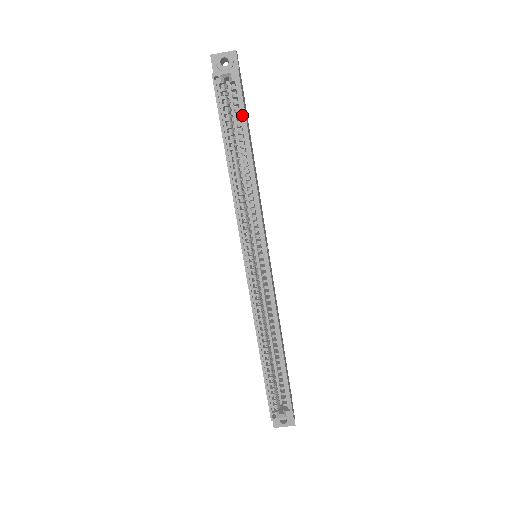
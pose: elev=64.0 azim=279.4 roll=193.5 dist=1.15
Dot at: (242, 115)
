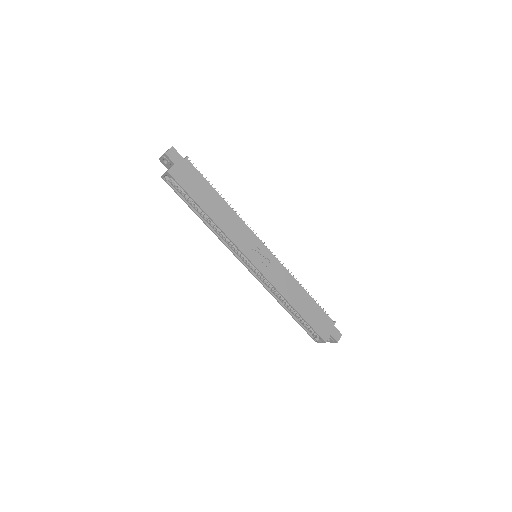
Dot at: (188, 193)
